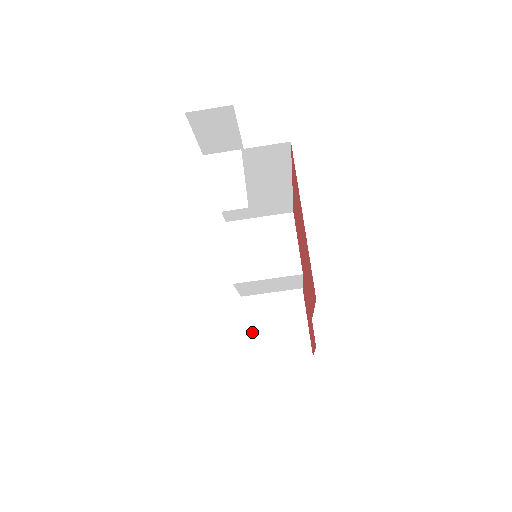
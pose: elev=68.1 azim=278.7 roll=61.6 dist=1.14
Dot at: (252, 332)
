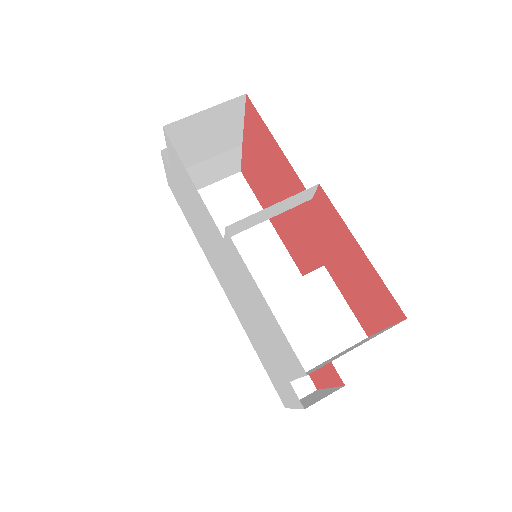
Dot at: occluded
